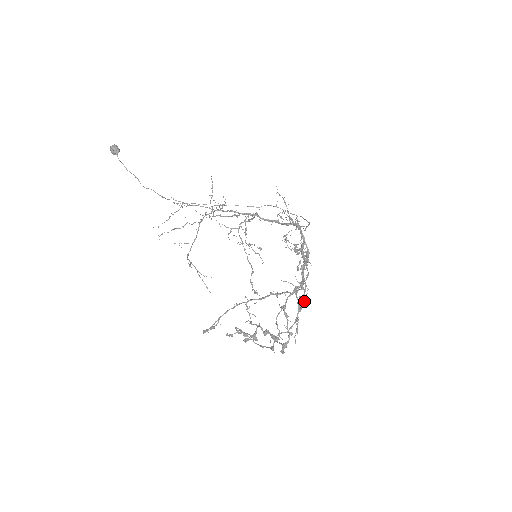
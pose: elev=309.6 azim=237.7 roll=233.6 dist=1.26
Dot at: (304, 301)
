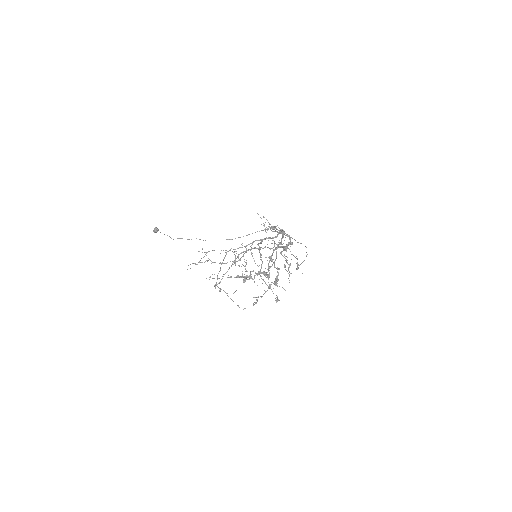
Dot at: (297, 267)
